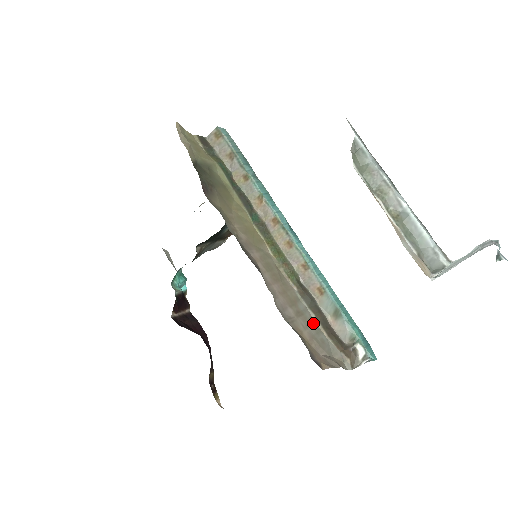
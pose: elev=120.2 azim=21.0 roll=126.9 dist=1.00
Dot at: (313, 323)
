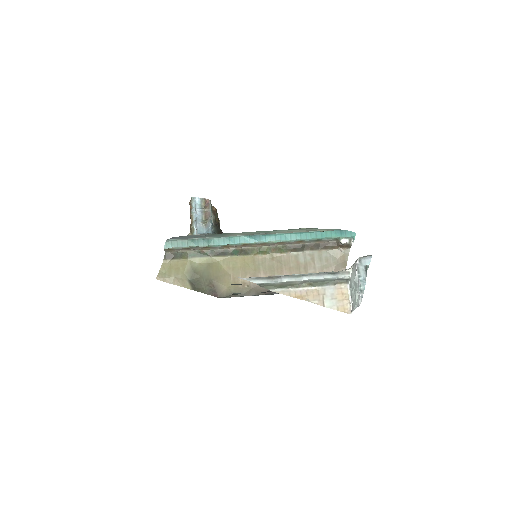
Dot at: (314, 257)
